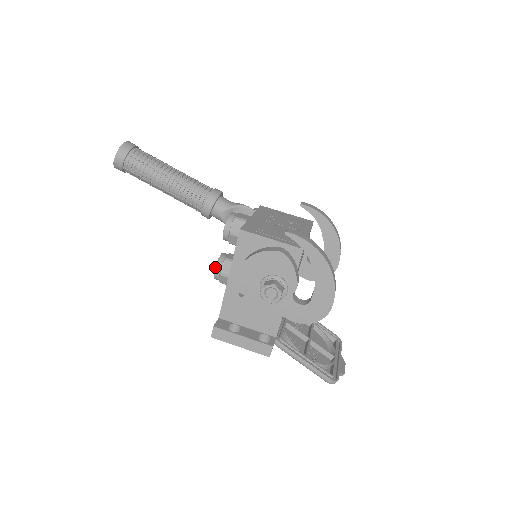
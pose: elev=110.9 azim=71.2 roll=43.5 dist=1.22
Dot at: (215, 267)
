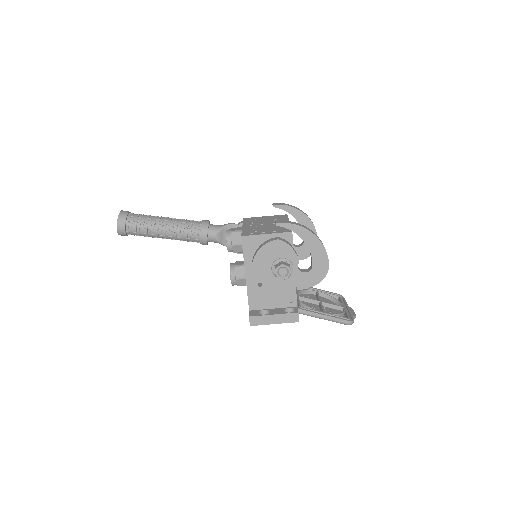
Dot at: (230, 275)
